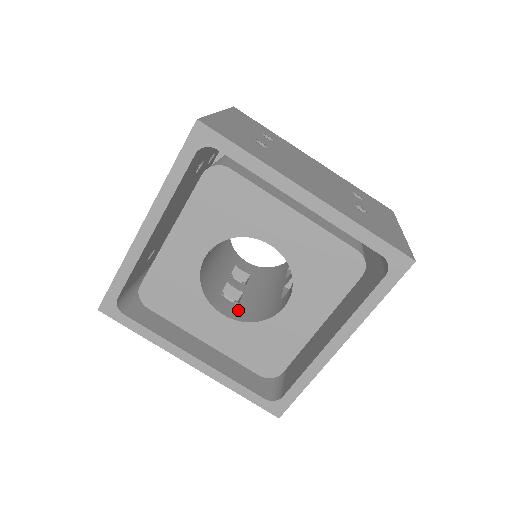
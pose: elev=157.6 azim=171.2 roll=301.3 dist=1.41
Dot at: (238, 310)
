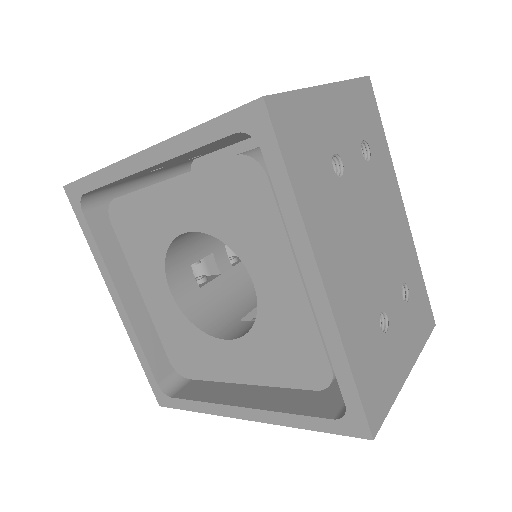
Dot at: (193, 294)
